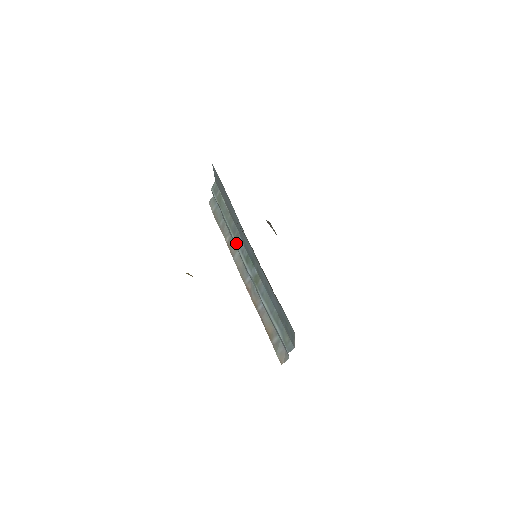
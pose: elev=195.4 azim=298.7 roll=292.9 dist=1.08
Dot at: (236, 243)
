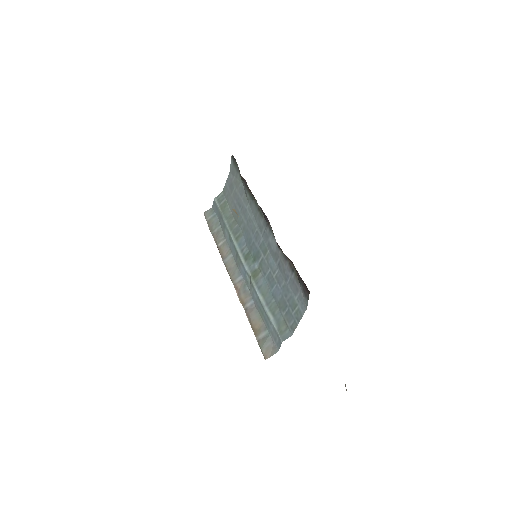
Dot at: (235, 243)
